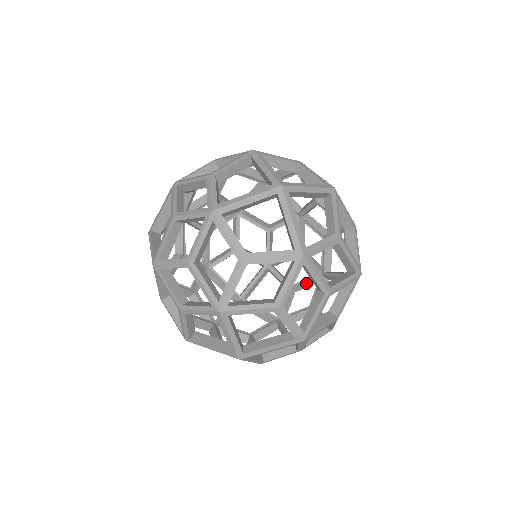
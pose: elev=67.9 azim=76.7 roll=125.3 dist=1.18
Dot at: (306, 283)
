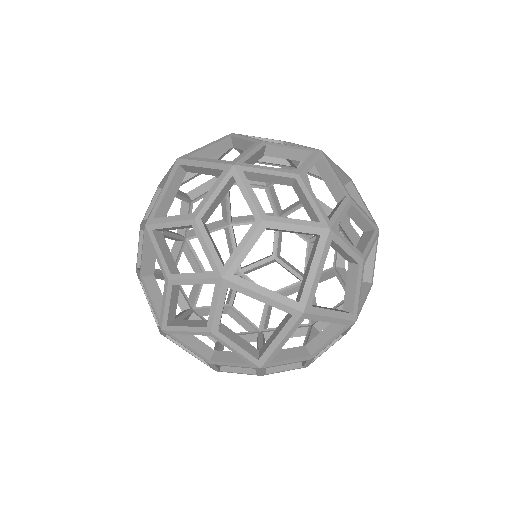
Dot at: occluded
